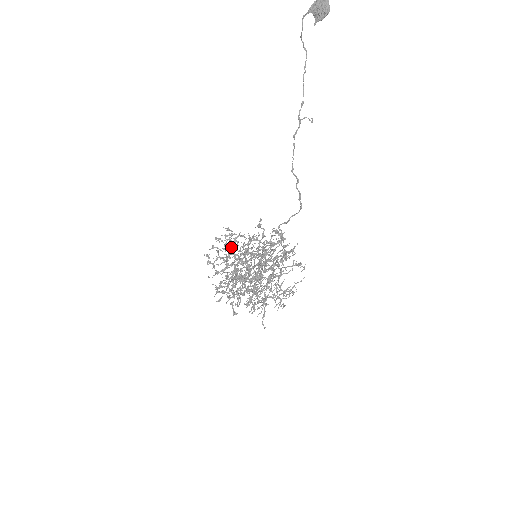
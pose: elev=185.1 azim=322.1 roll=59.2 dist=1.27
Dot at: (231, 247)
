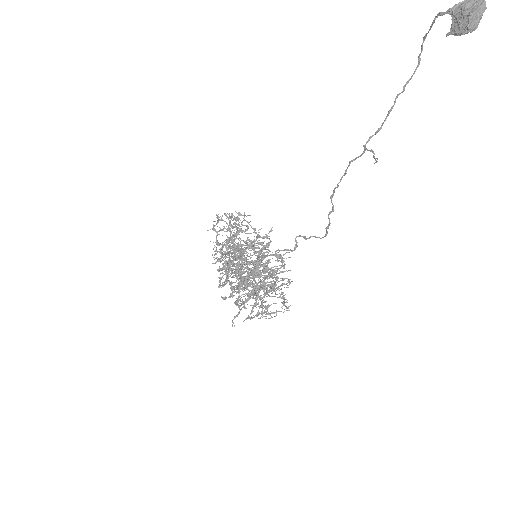
Dot at: occluded
